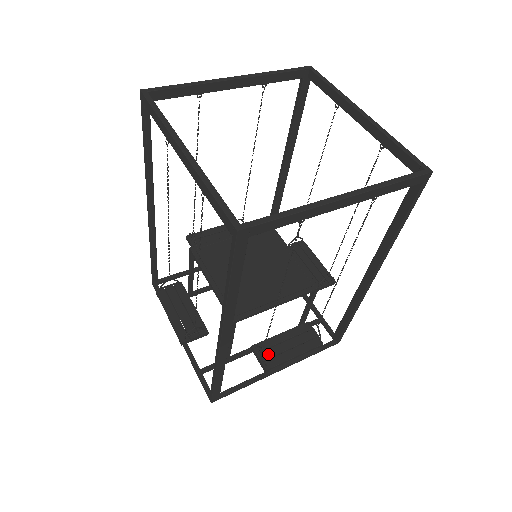
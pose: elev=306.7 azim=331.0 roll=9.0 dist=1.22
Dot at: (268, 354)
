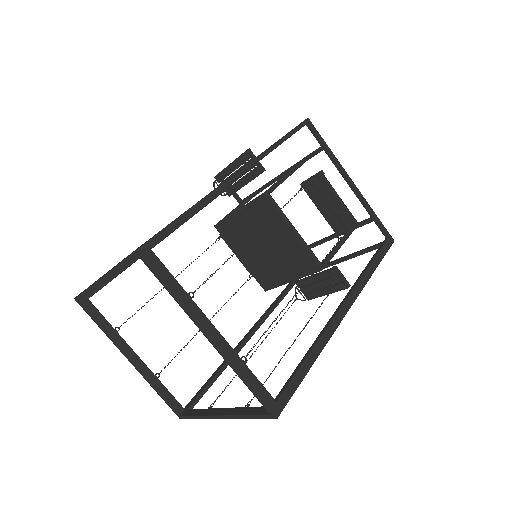
Dot at: (307, 290)
